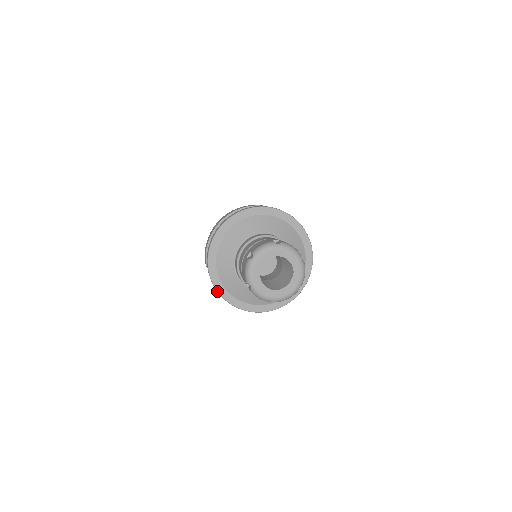
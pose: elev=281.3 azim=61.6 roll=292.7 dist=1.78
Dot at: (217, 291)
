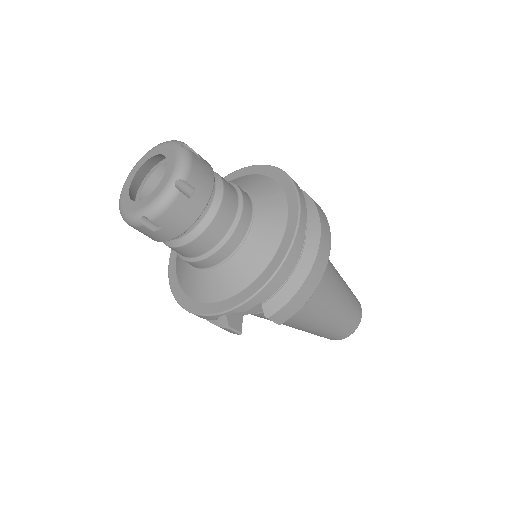
Dot at: (230, 310)
